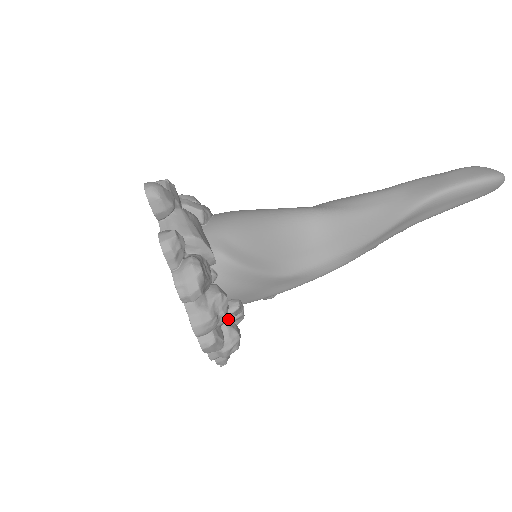
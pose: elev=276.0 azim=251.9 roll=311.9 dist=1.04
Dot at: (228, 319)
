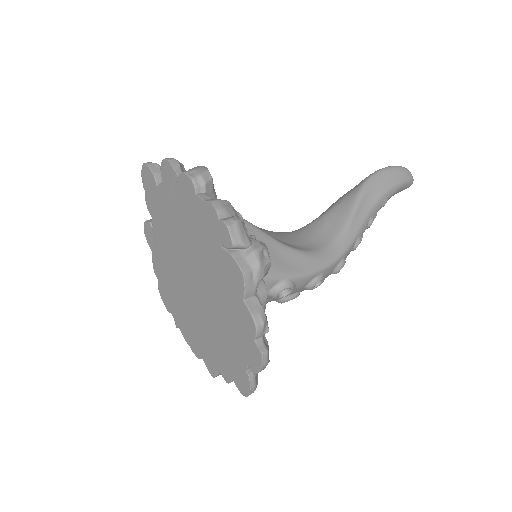
Dot at: occluded
